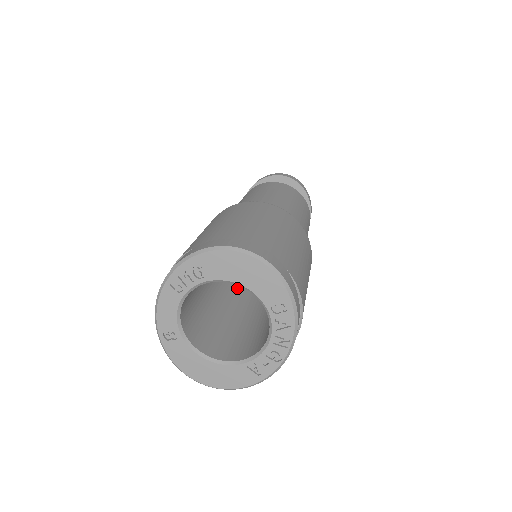
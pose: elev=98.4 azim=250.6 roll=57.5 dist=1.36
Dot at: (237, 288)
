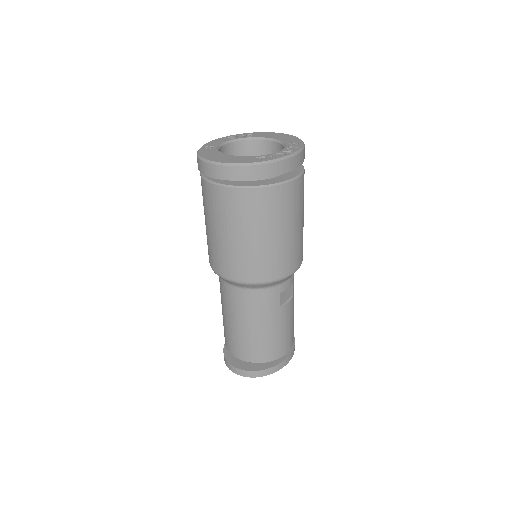
Dot at: occluded
